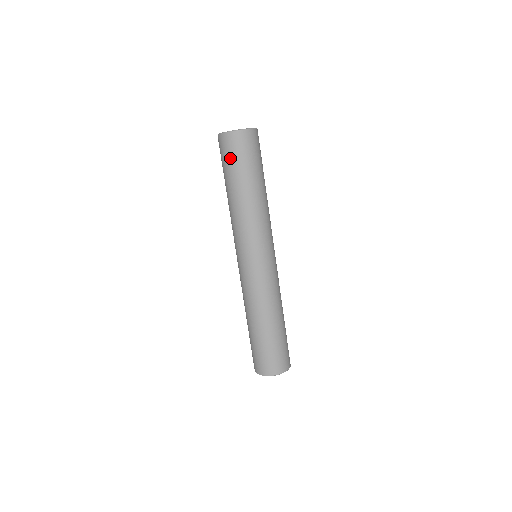
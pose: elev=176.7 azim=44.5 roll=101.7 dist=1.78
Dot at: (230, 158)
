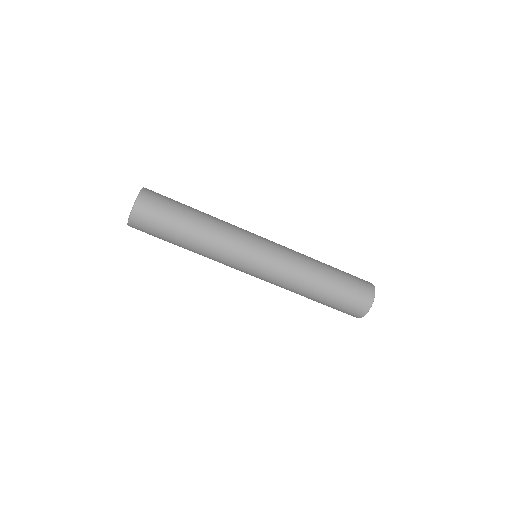
Dot at: (153, 232)
